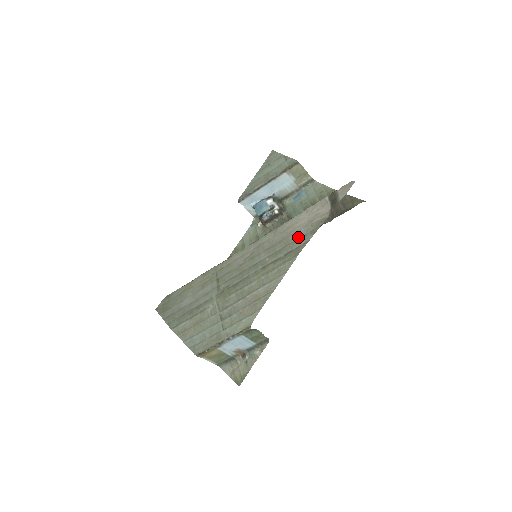
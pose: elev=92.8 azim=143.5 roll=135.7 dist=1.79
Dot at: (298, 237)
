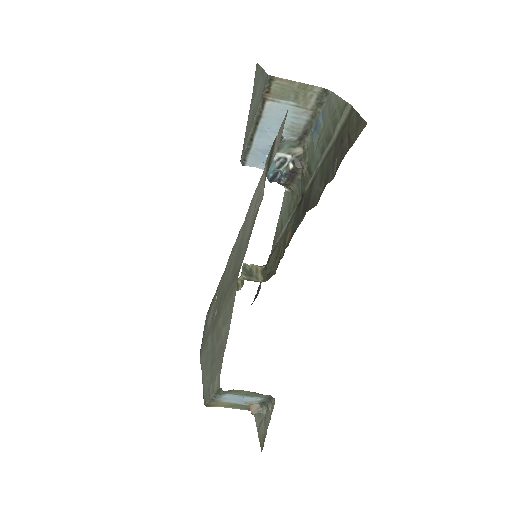
Dot at: (244, 242)
